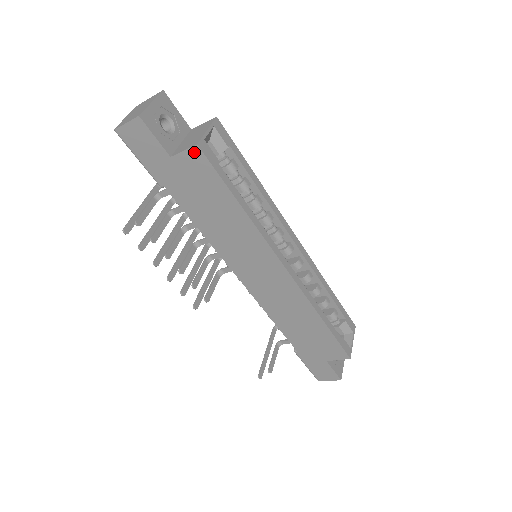
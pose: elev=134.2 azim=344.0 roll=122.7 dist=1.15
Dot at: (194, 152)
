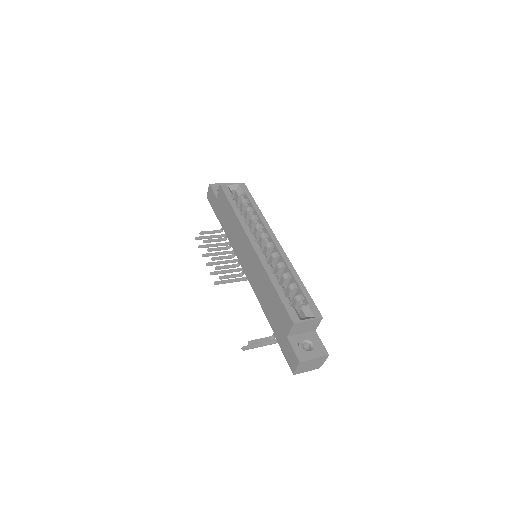
Dot at: (220, 189)
